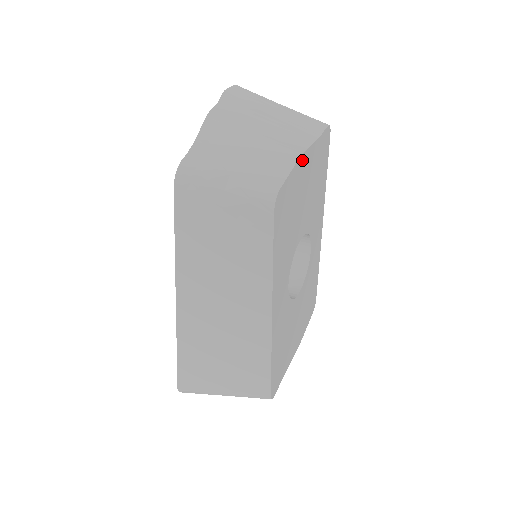
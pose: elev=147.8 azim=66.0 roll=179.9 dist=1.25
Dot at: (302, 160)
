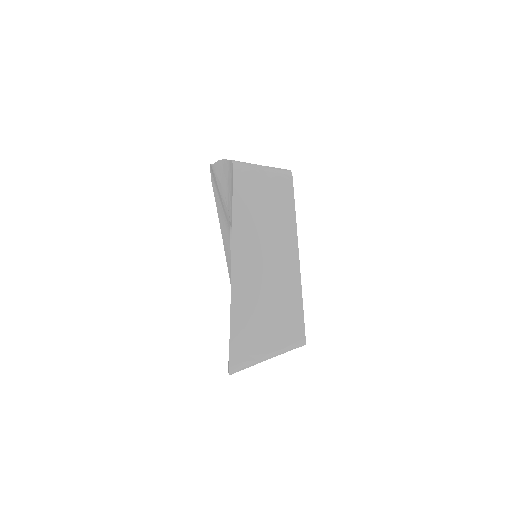
Dot at: occluded
